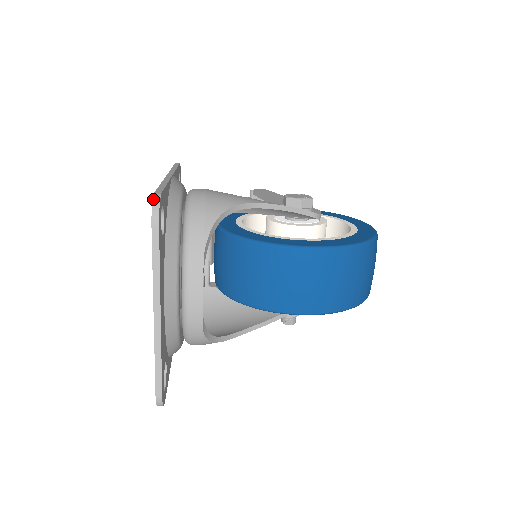
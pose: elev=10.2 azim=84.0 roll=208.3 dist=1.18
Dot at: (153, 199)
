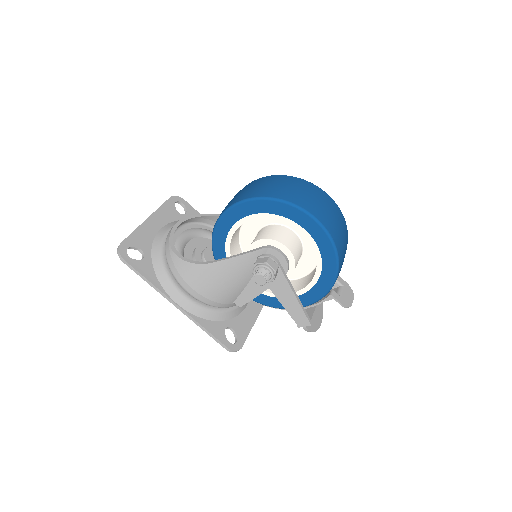
Dot at: (178, 198)
